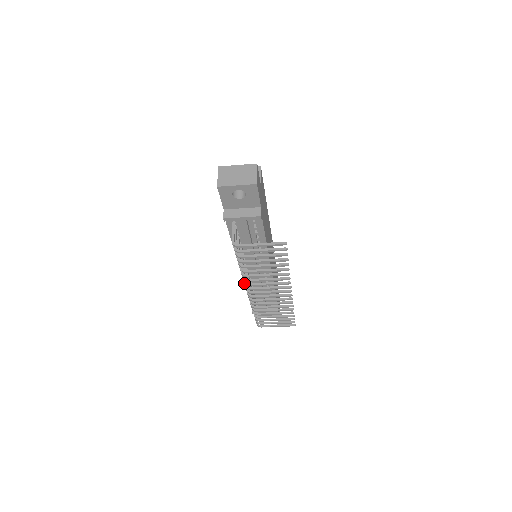
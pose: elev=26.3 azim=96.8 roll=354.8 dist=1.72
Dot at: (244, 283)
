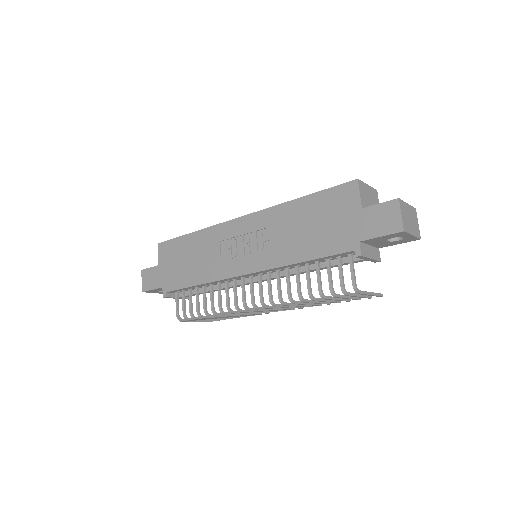
Dot at: (270, 302)
